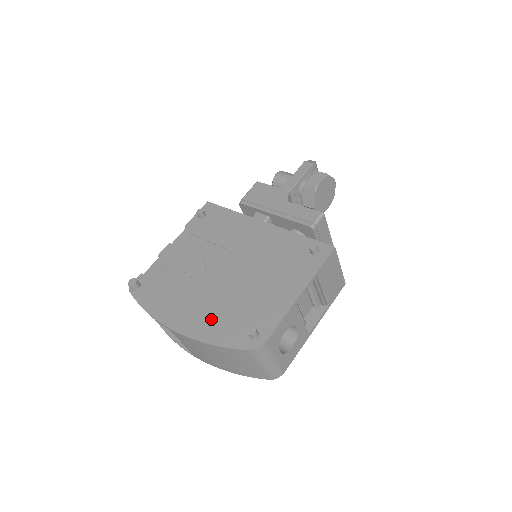
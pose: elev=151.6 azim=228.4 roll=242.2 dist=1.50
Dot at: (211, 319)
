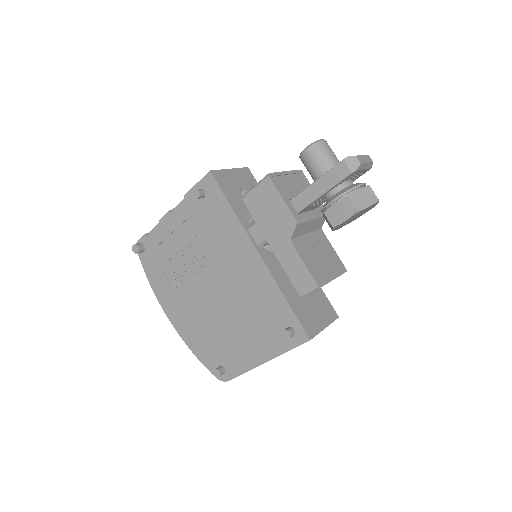
Dot at: (194, 330)
